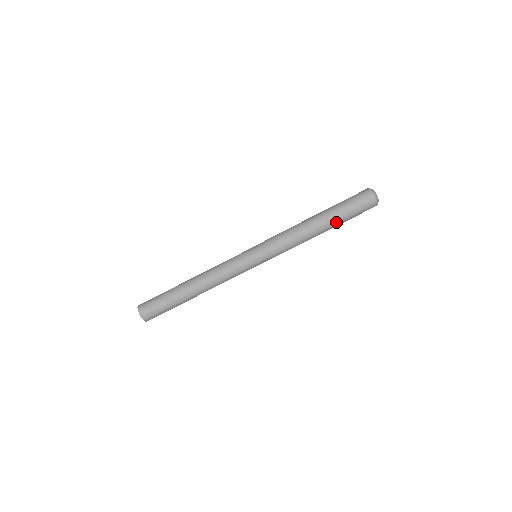
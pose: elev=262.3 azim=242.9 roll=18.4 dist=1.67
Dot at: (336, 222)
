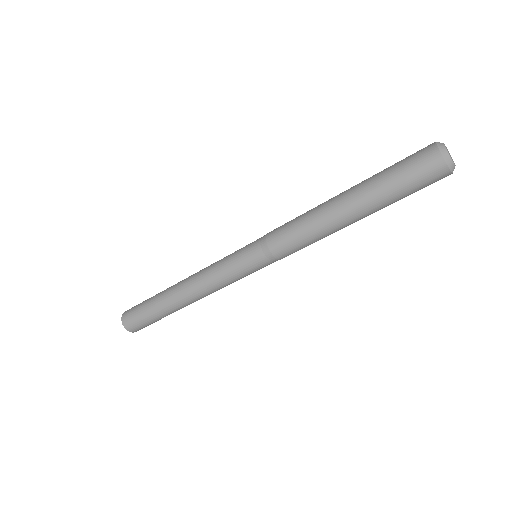
Dot at: (376, 210)
